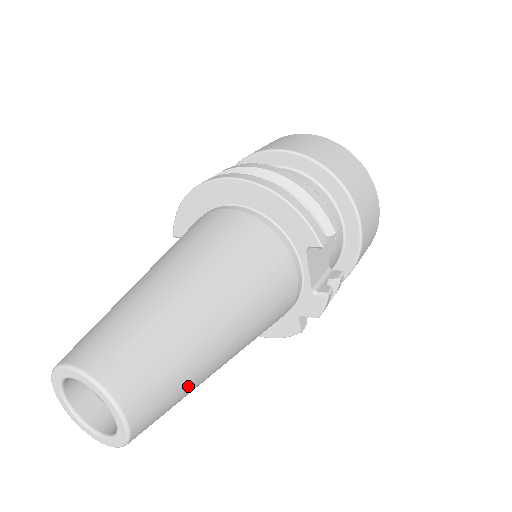
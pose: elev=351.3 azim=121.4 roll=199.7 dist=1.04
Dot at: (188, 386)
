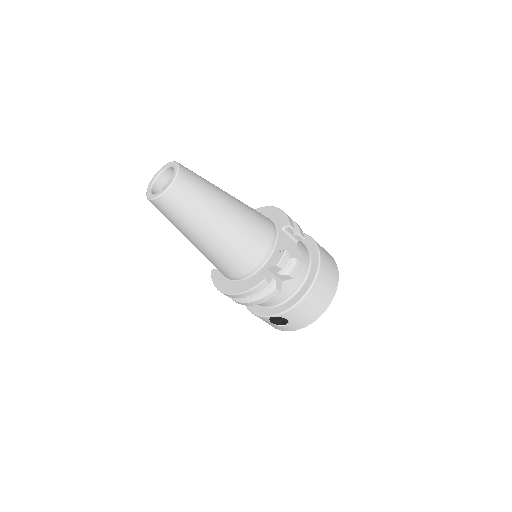
Dot at: (202, 201)
